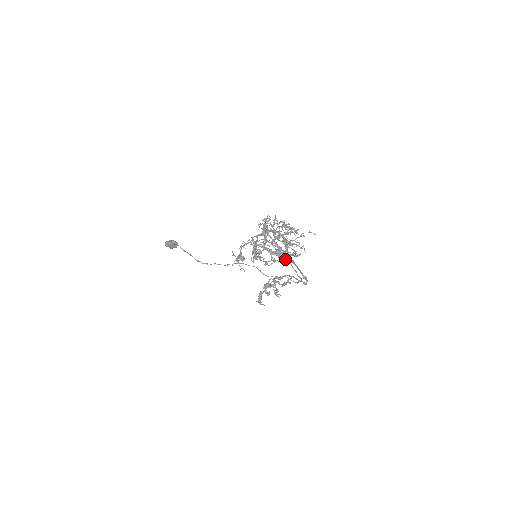
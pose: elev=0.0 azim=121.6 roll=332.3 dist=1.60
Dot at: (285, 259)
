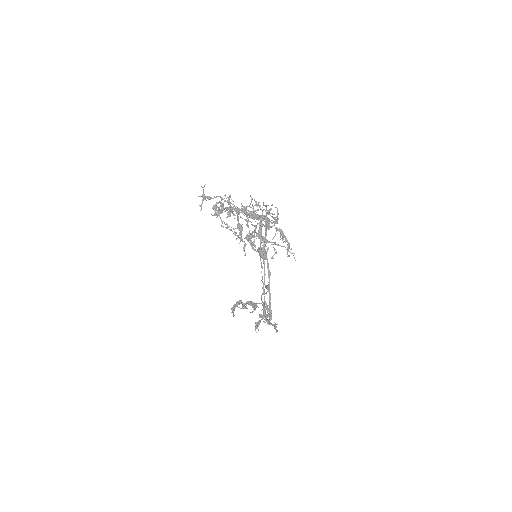
Dot at: (241, 239)
